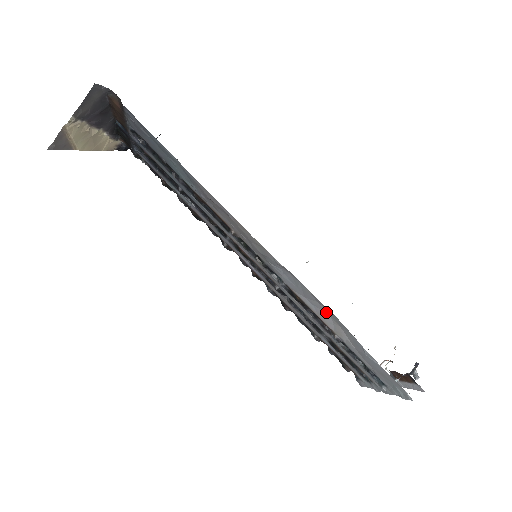
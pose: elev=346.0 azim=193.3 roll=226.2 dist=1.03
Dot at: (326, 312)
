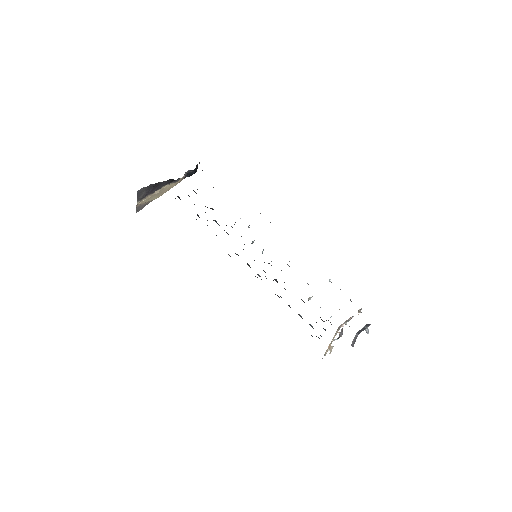
Dot at: occluded
